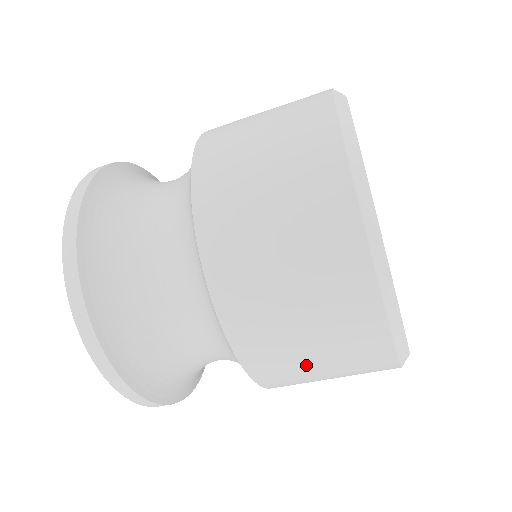
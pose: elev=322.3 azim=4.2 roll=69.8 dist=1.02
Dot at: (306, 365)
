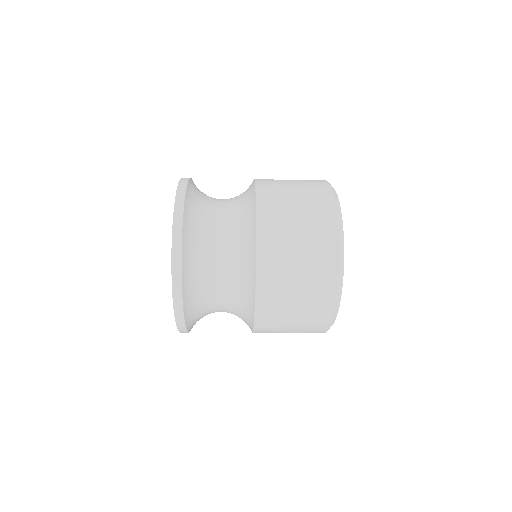
Dot at: (285, 327)
